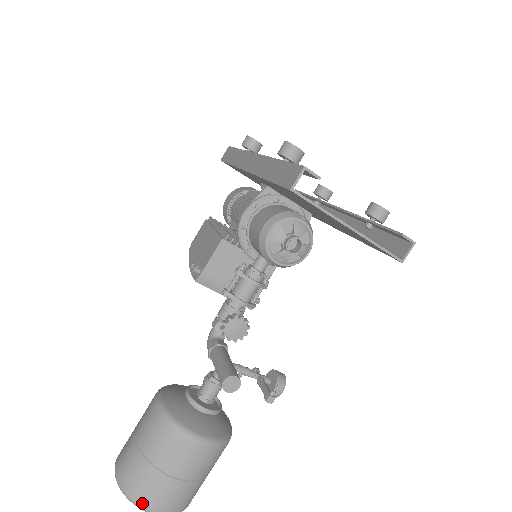
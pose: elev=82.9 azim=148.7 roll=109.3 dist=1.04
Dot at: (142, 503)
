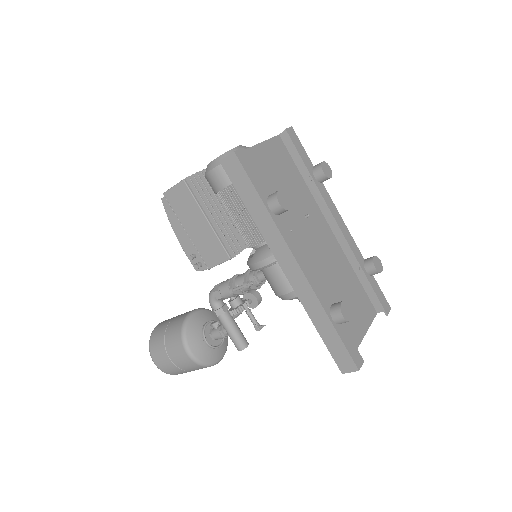
Dot at: occluded
